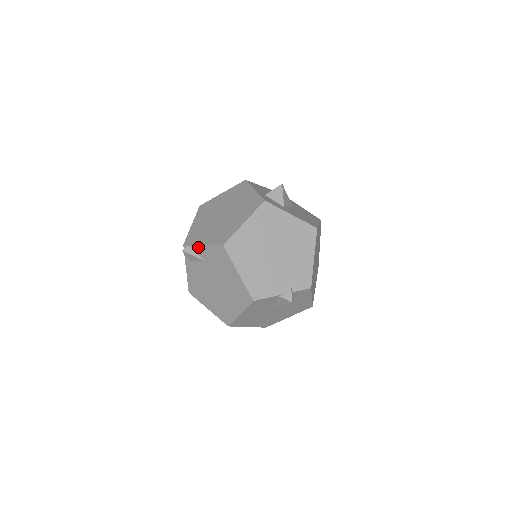
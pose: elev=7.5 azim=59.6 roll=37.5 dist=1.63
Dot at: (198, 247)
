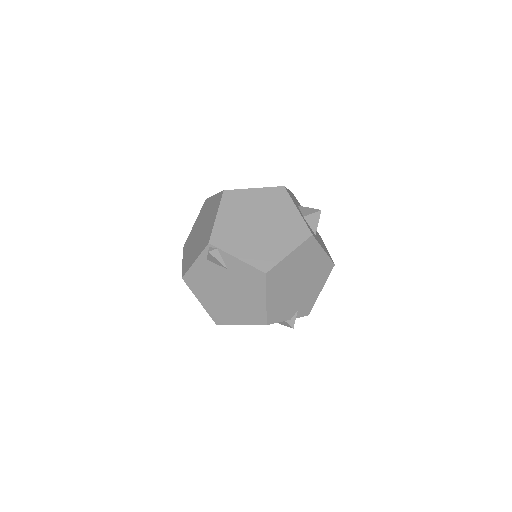
Dot at: (229, 256)
